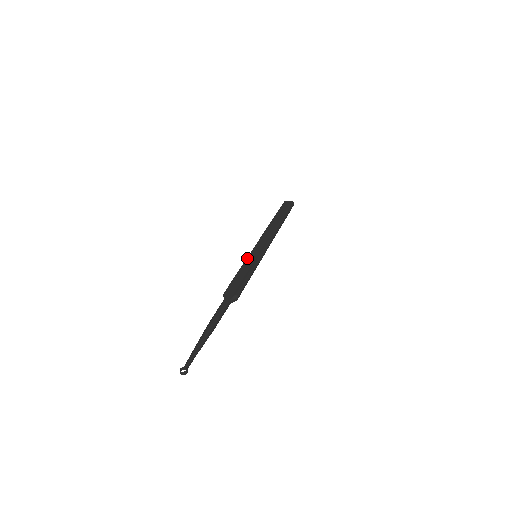
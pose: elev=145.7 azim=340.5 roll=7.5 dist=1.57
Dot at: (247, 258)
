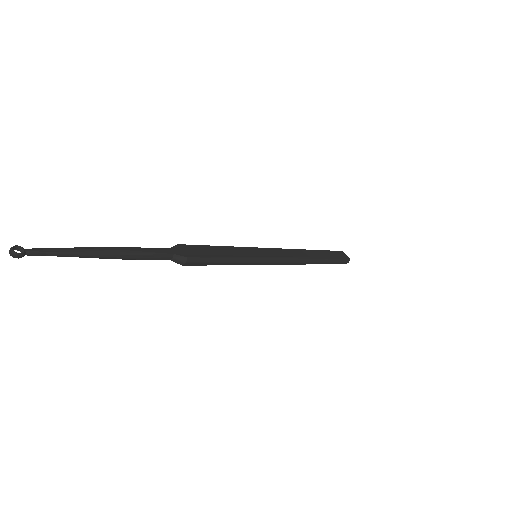
Dot at: (245, 247)
